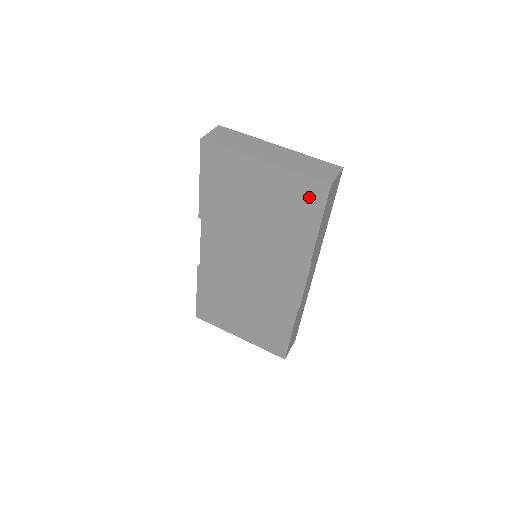
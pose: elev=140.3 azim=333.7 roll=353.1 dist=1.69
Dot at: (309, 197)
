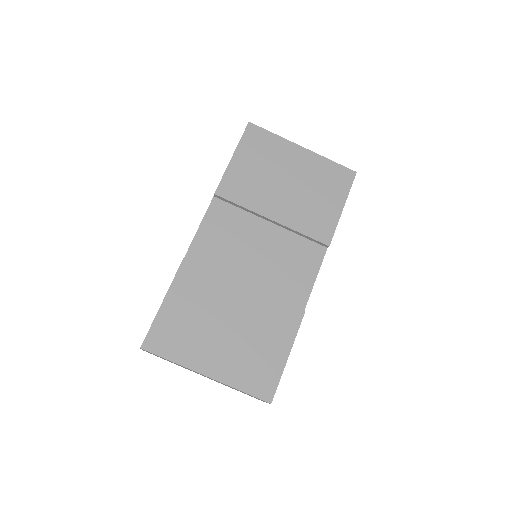
Dot at: (338, 180)
